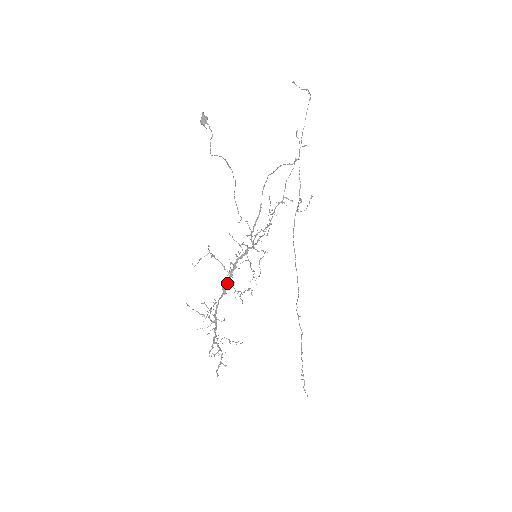
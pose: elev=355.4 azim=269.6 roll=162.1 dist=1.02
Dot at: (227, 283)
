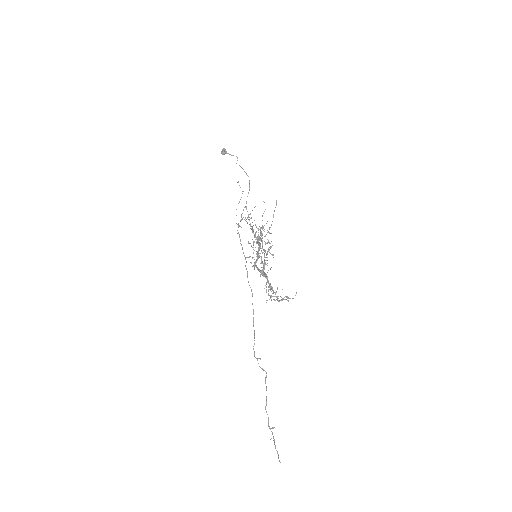
Dot at: (258, 251)
